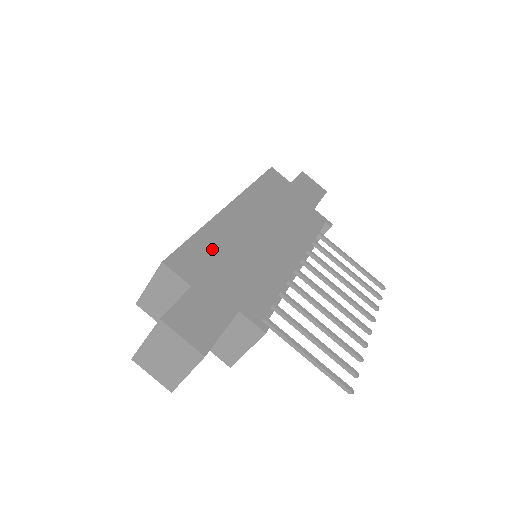
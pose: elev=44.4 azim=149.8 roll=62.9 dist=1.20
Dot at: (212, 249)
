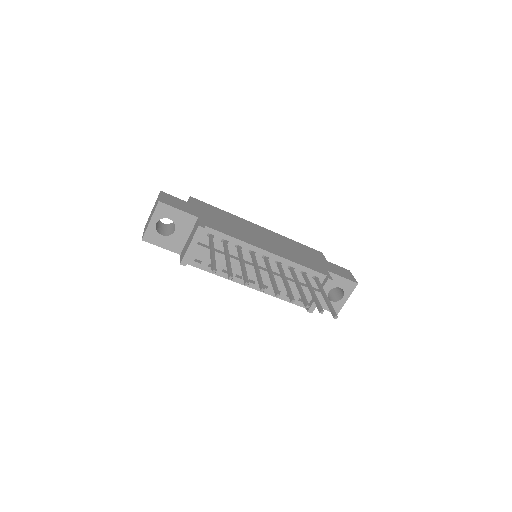
Dot at: (221, 214)
